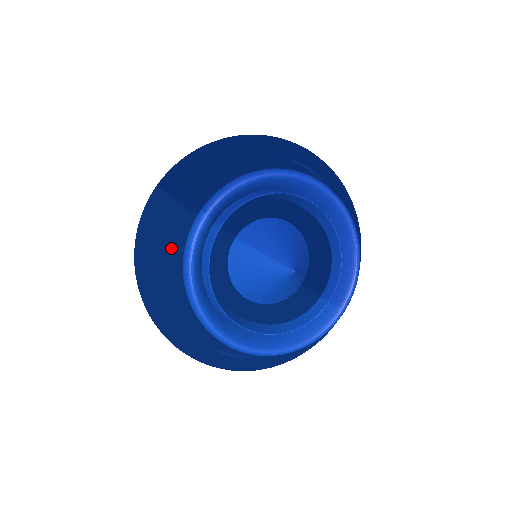
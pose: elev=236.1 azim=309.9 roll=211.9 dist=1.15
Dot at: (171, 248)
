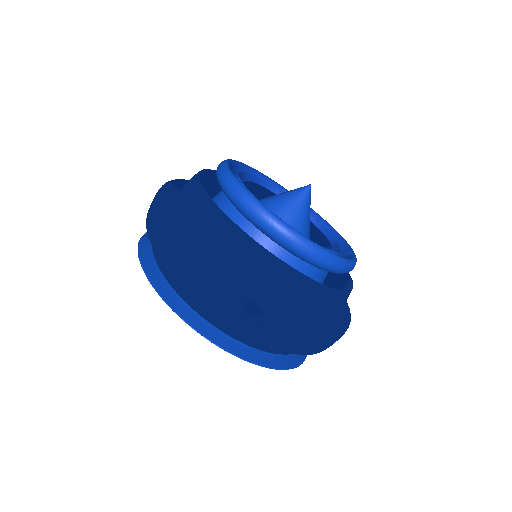
Dot at: occluded
